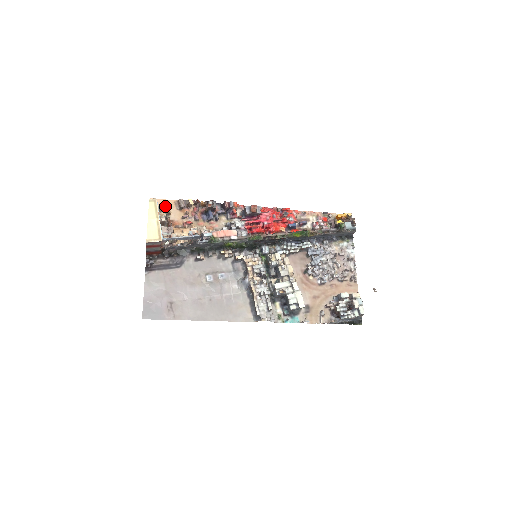
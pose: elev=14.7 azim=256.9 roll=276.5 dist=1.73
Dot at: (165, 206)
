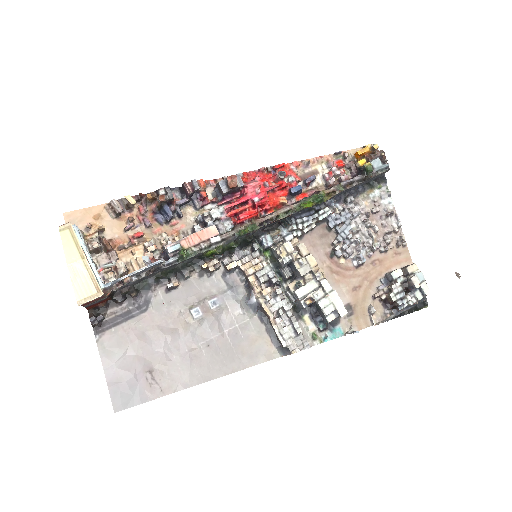
Dot at: (91, 219)
